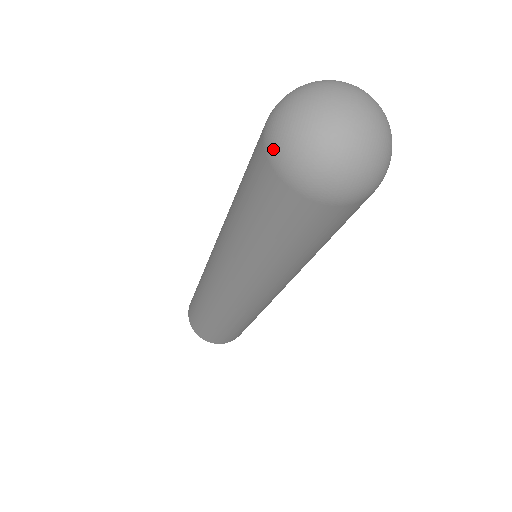
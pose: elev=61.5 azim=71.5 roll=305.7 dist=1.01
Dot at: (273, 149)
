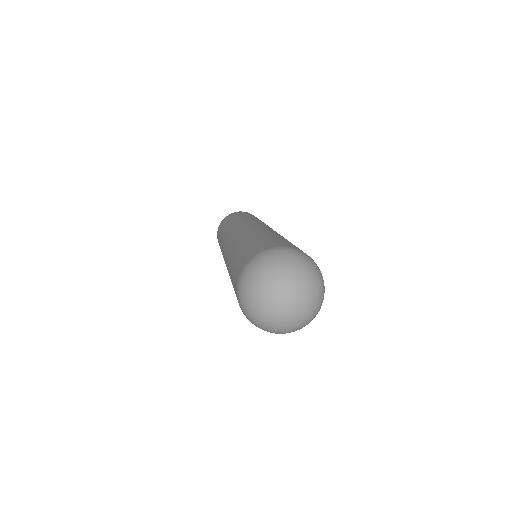
Dot at: (239, 290)
